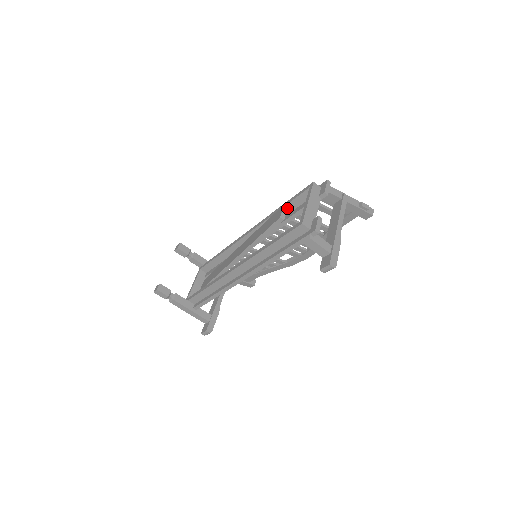
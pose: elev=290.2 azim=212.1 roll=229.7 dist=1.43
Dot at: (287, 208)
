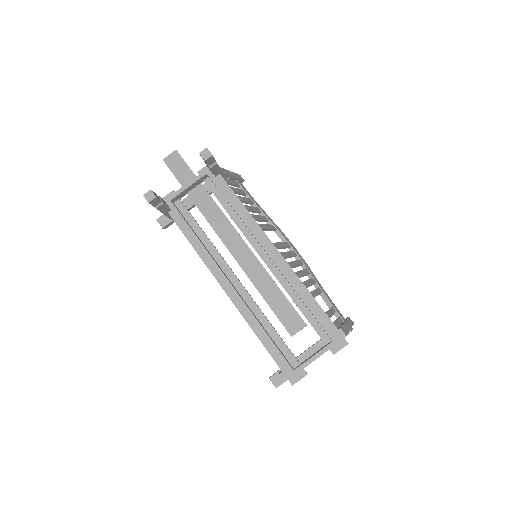
Dot at: occluded
